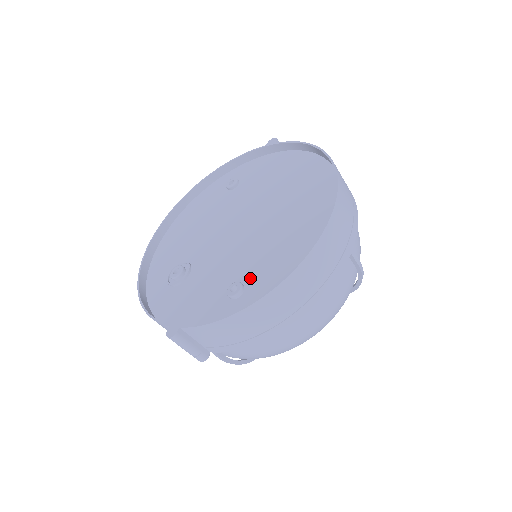
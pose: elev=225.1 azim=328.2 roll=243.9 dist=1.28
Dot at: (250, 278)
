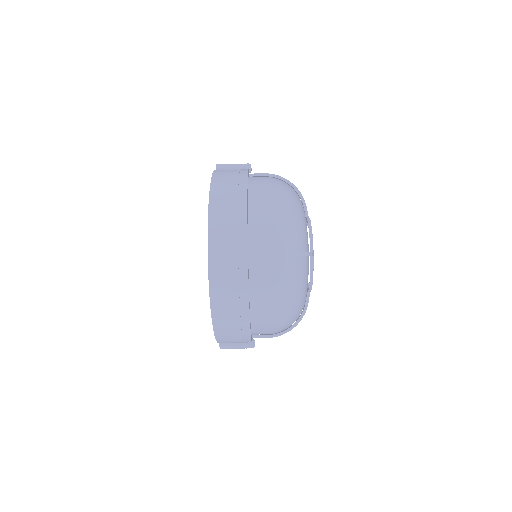
Dot at: occluded
